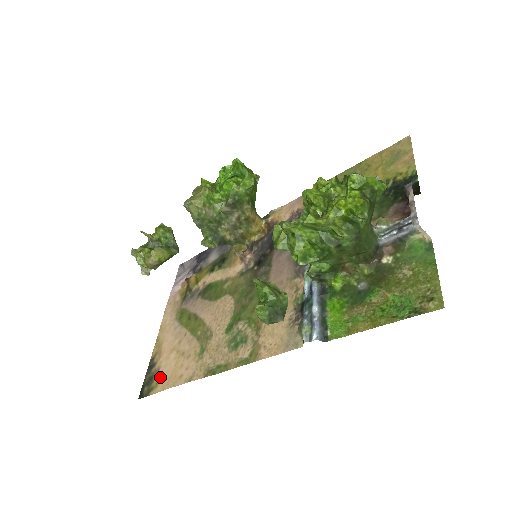
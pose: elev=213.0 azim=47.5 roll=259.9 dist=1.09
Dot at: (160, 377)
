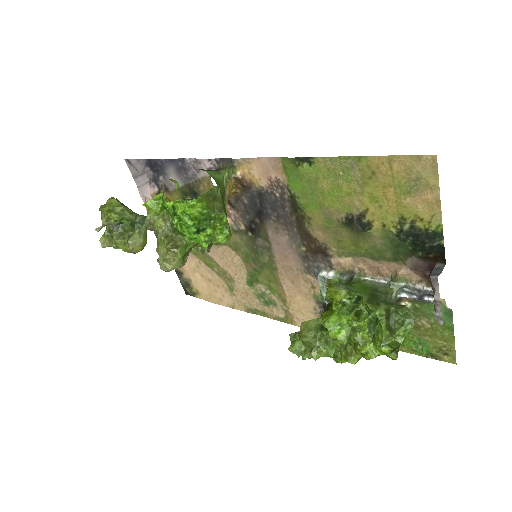
Dot at: (197, 289)
